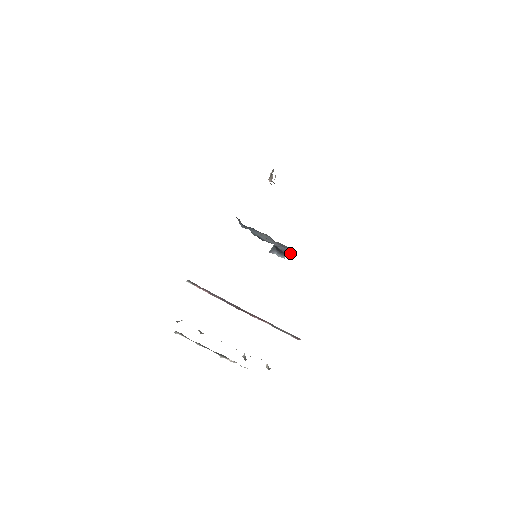
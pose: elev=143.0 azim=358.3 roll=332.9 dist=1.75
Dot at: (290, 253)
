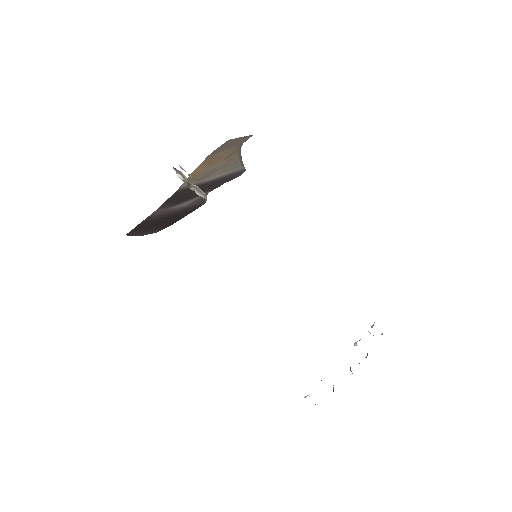
Dot at: occluded
